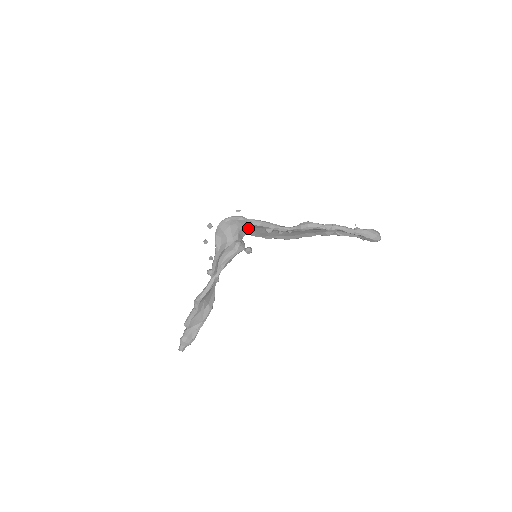
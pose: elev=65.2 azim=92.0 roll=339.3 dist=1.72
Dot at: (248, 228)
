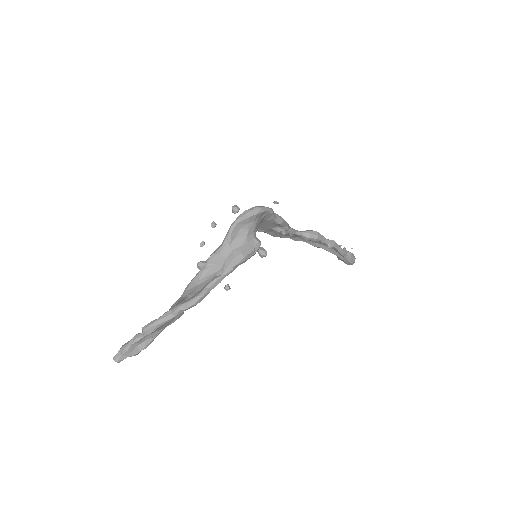
Dot at: (263, 221)
